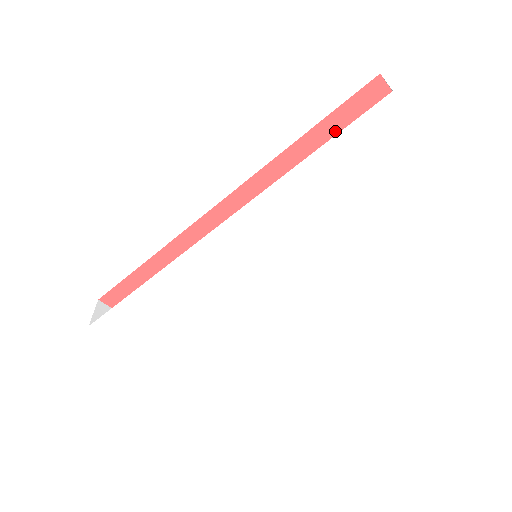
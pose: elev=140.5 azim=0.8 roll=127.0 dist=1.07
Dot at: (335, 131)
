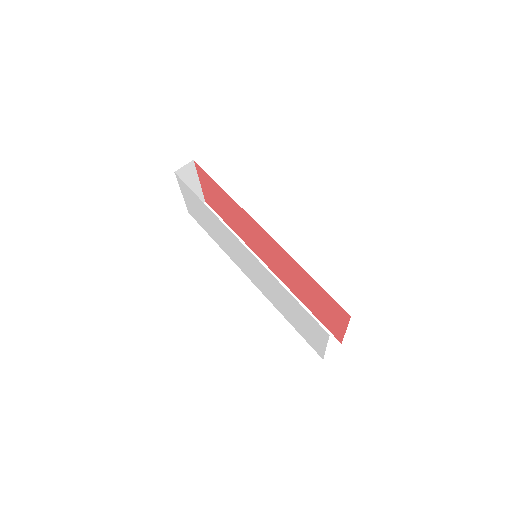
Dot at: (323, 293)
